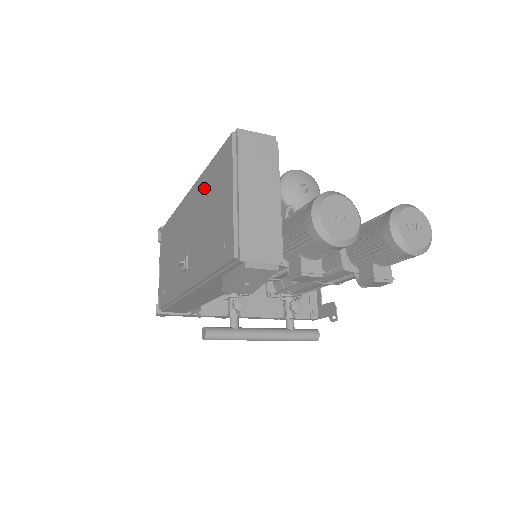
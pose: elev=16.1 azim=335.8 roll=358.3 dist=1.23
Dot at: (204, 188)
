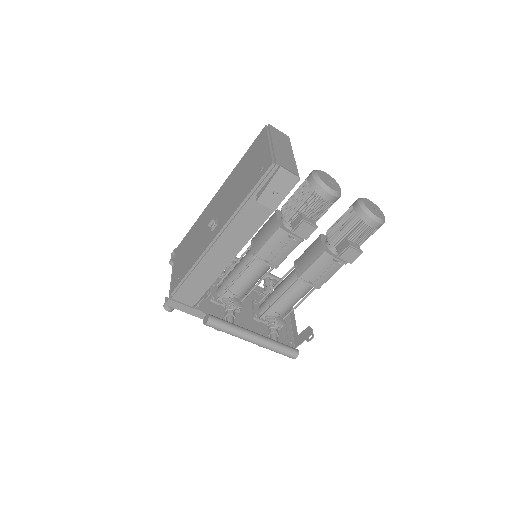
Dot at: (237, 171)
